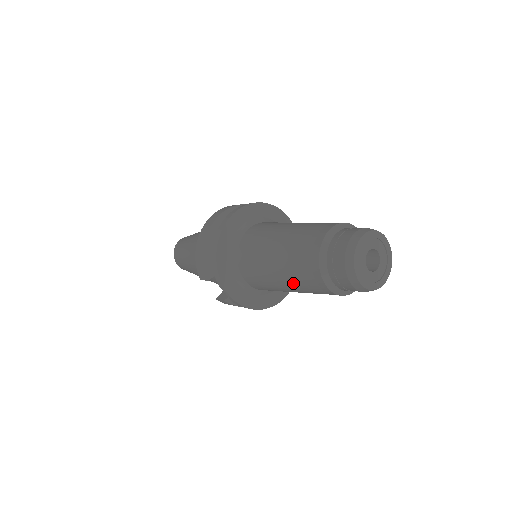
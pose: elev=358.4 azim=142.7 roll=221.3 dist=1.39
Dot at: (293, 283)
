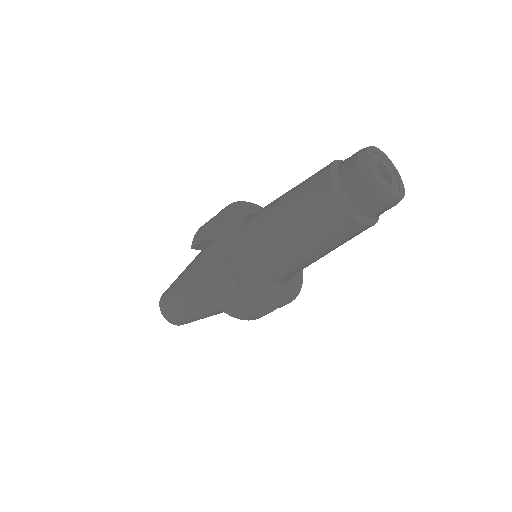
Dot at: (295, 208)
